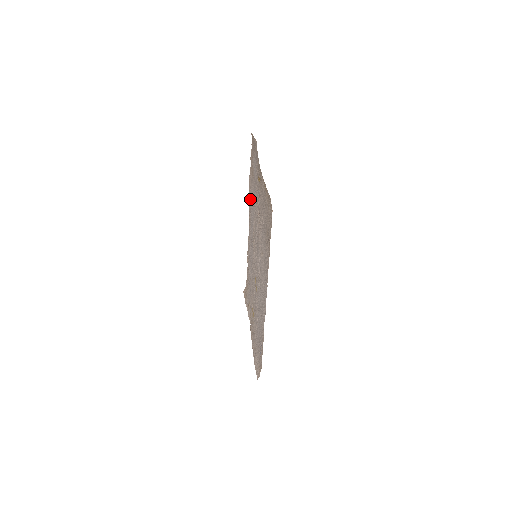
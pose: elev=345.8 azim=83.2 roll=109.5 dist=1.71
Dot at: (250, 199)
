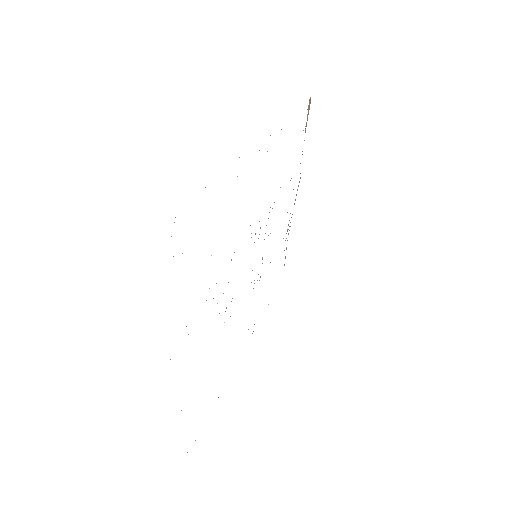
Dot at: occluded
